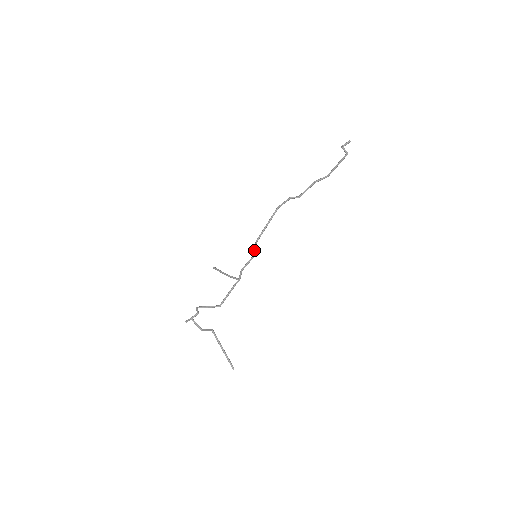
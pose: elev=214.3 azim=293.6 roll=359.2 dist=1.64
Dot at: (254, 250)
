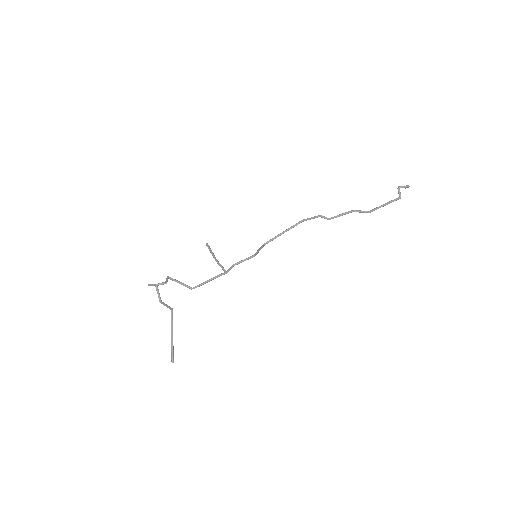
Dot at: (257, 251)
